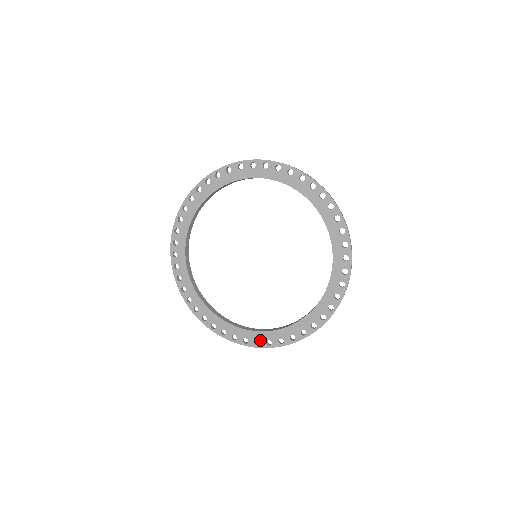
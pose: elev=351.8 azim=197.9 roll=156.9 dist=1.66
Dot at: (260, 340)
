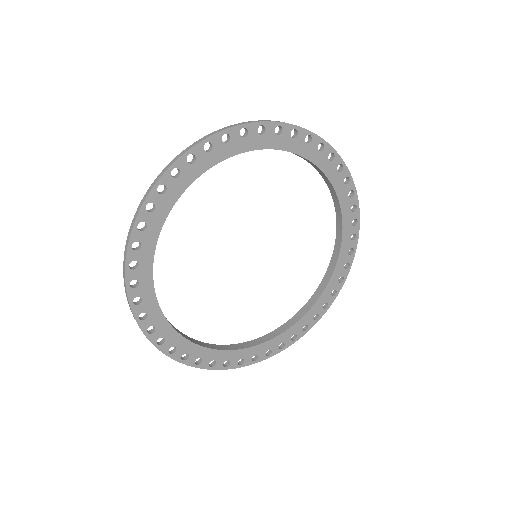
Dot at: (334, 289)
